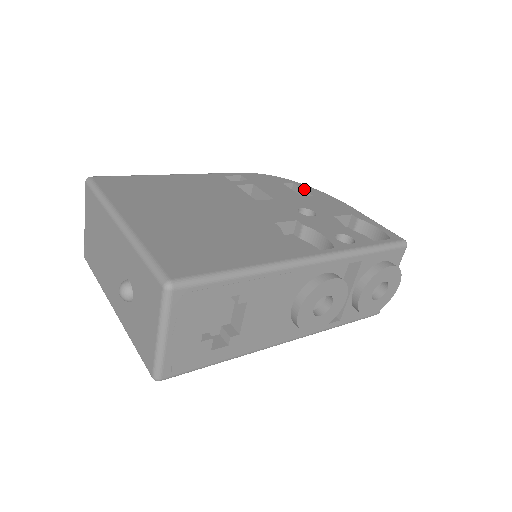
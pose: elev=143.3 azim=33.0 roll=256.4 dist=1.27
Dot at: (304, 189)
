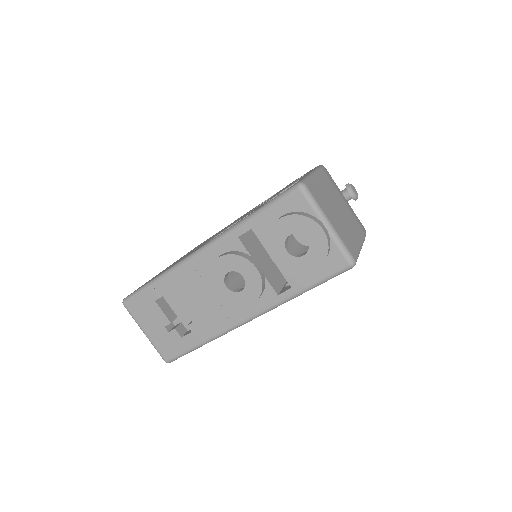
Dot at: occluded
